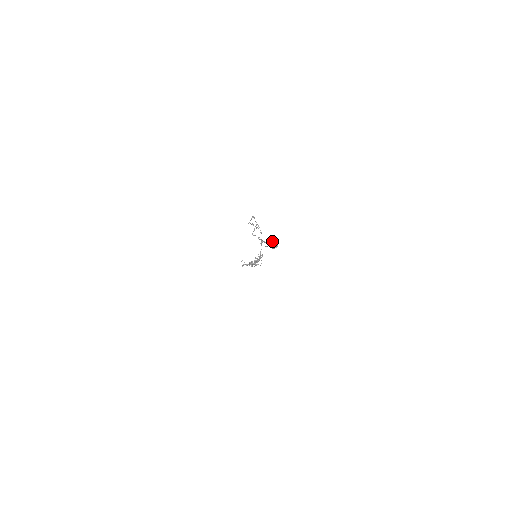
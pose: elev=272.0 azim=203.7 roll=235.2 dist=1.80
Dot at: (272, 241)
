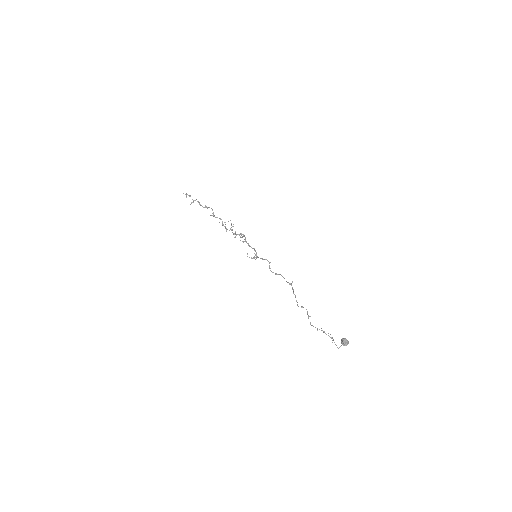
Dot at: (346, 344)
